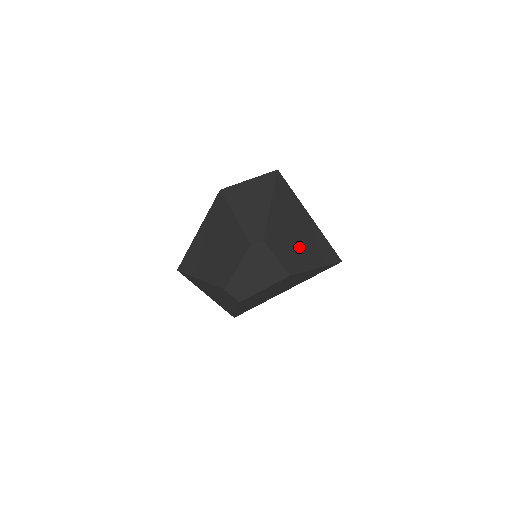
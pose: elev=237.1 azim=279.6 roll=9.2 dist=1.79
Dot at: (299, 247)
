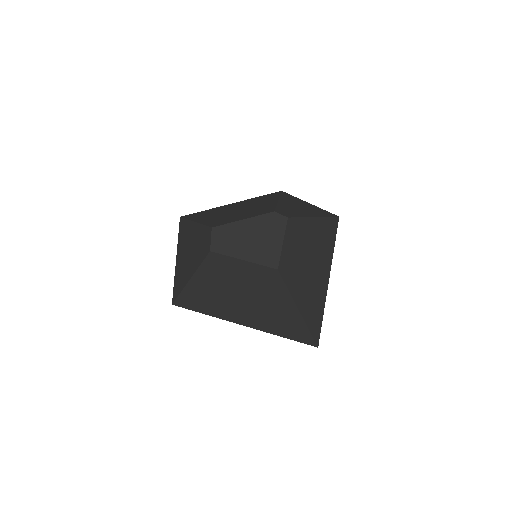
Dot at: (303, 272)
